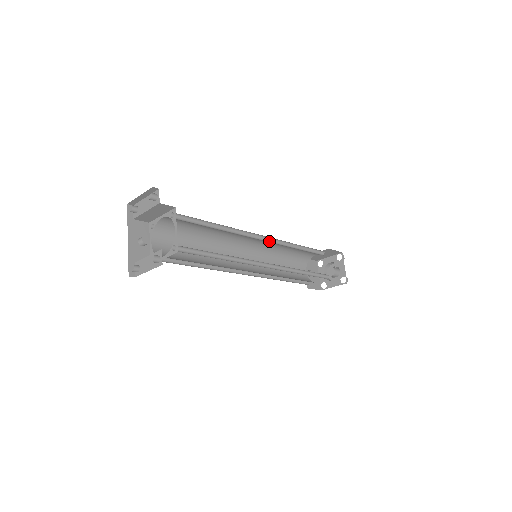
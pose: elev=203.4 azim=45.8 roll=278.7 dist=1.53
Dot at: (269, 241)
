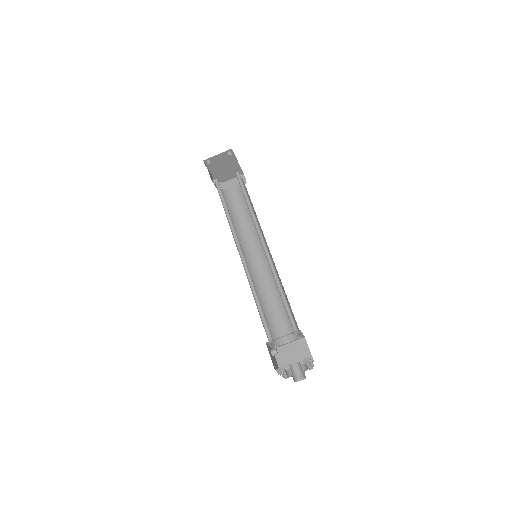
Dot at: occluded
